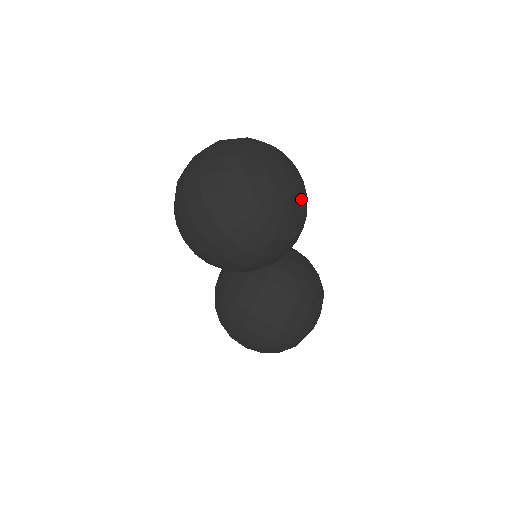
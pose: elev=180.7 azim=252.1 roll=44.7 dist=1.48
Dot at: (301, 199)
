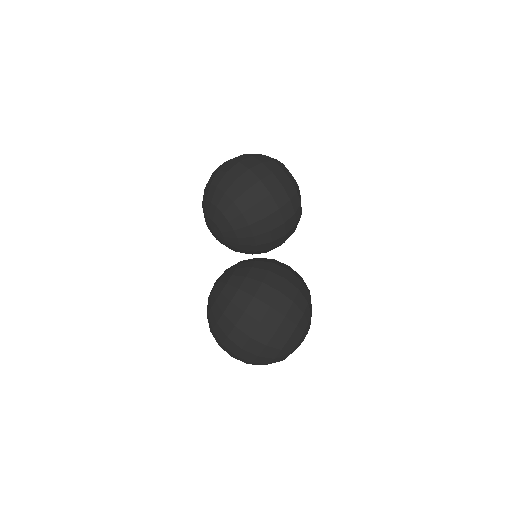
Dot at: occluded
